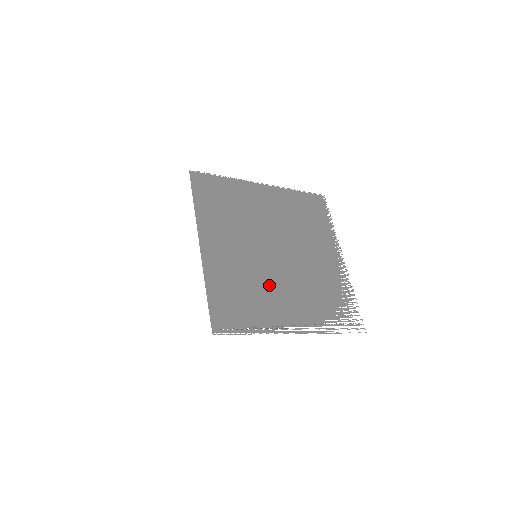
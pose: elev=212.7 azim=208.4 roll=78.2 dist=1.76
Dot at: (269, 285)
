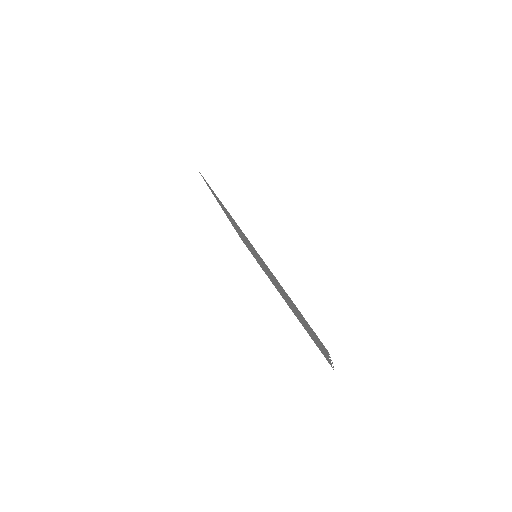
Dot at: occluded
